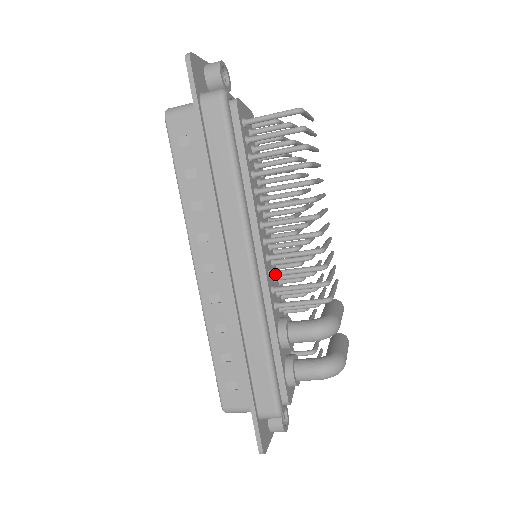
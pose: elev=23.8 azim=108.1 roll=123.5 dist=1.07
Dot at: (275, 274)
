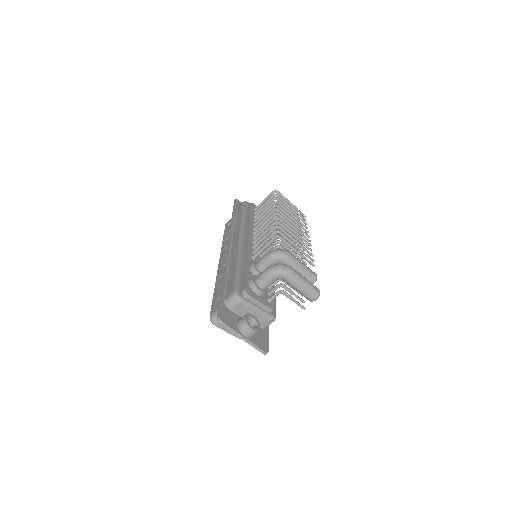
Dot at: (255, 244)
